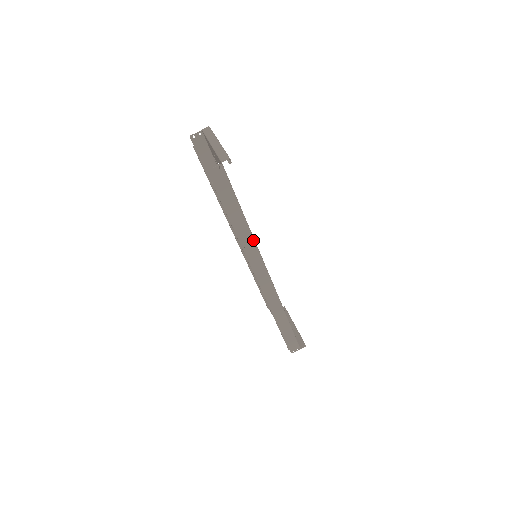
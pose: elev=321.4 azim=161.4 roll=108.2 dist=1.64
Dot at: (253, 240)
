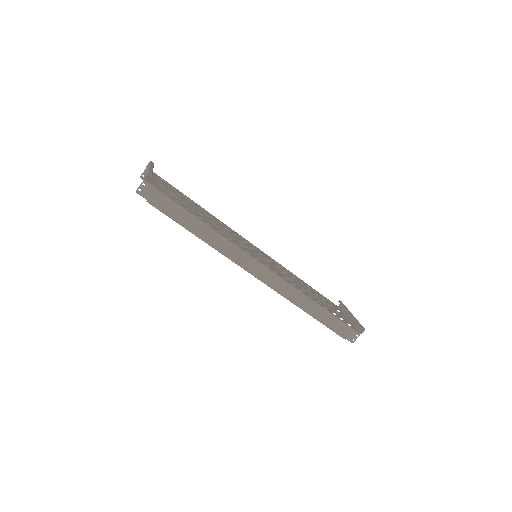
Dot at: (222, 237)
